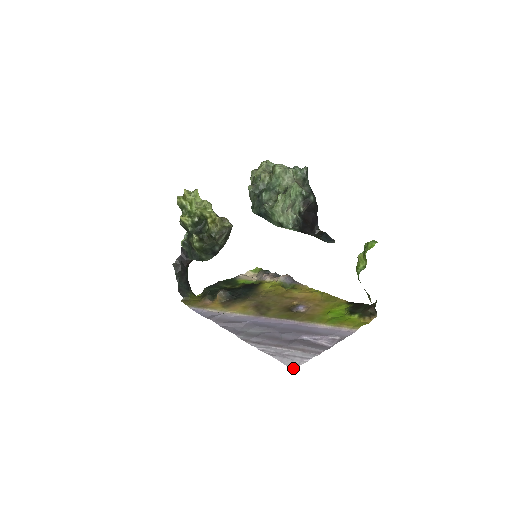
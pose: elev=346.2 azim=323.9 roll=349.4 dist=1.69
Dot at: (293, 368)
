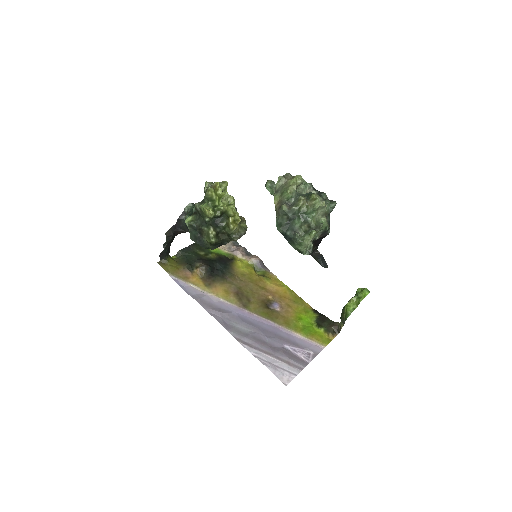
Dot at: (286, 384)
